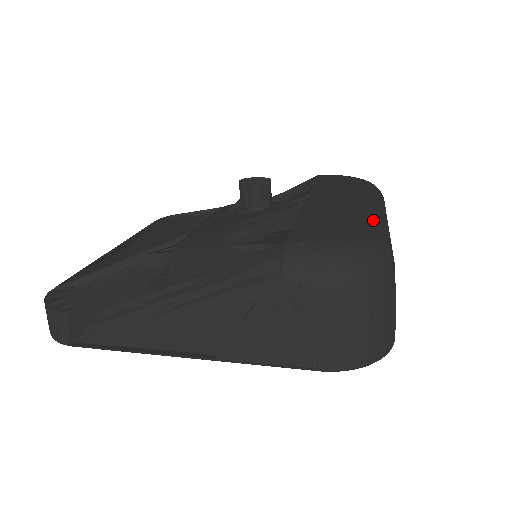
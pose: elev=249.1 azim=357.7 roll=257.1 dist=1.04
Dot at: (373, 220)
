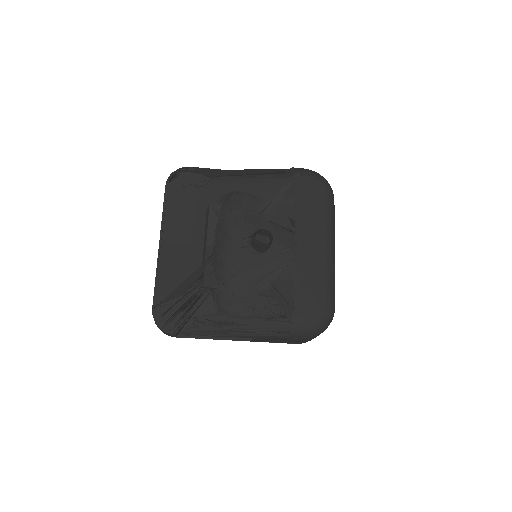
Dot at: (329, 280)
